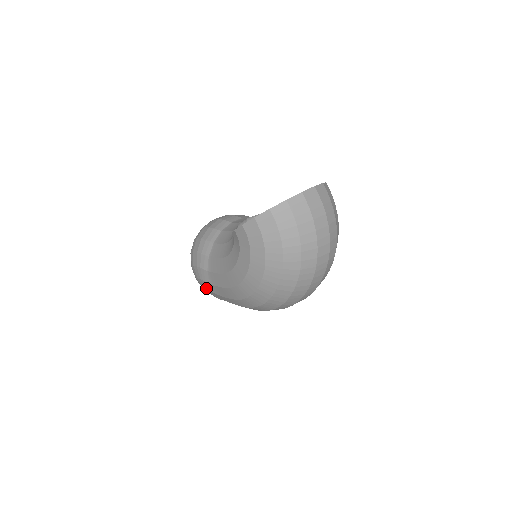
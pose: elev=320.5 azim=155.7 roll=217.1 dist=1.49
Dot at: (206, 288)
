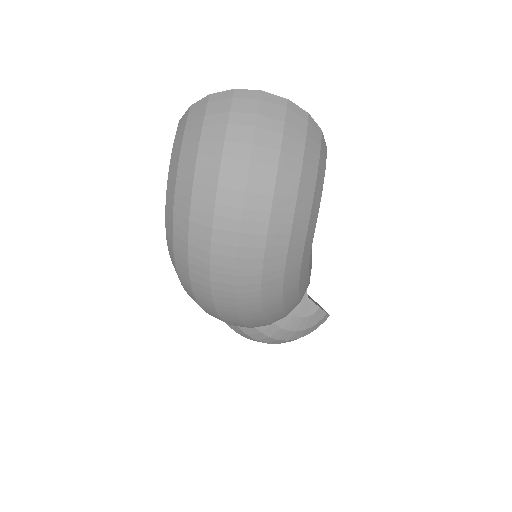
Dot at: occluded
